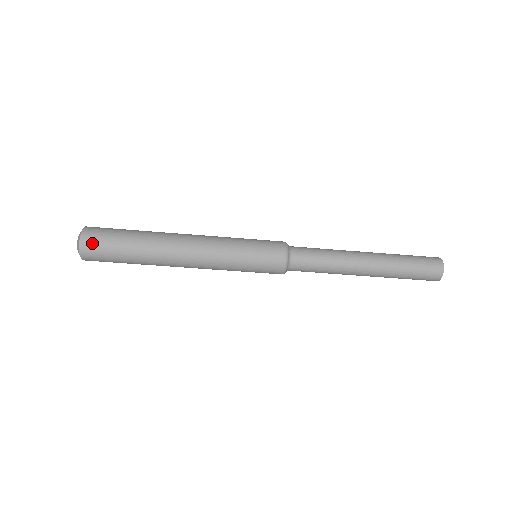
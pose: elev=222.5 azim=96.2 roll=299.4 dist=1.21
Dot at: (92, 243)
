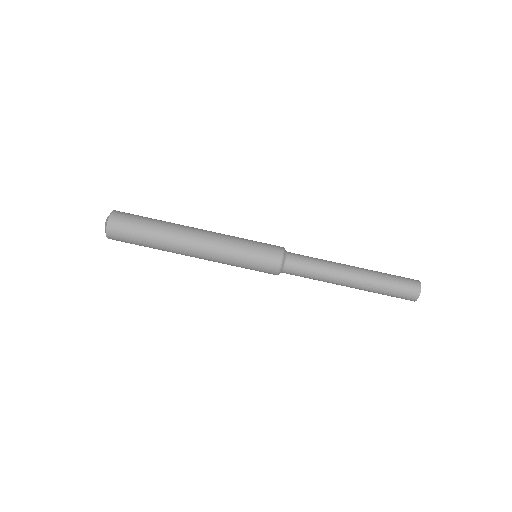
Dot at: (123, 213)
